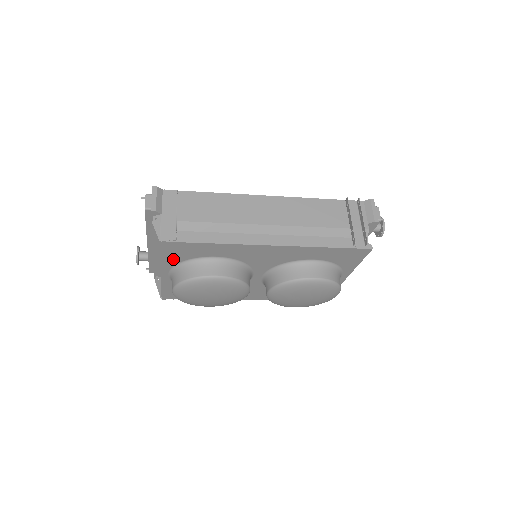
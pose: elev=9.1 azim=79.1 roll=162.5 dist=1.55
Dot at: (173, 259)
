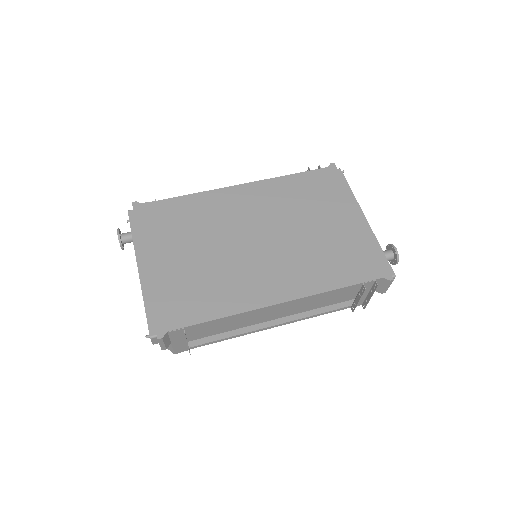
Dot at: occluded
